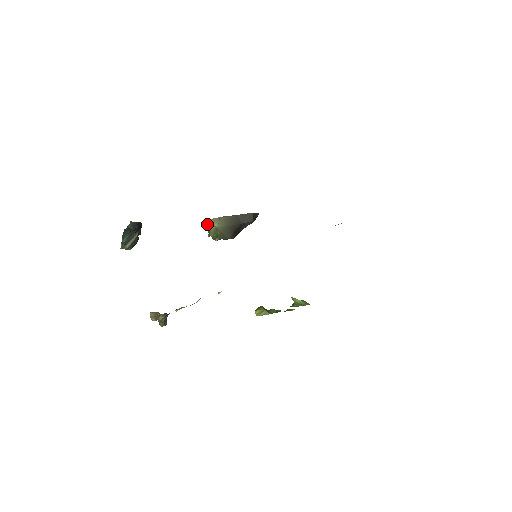
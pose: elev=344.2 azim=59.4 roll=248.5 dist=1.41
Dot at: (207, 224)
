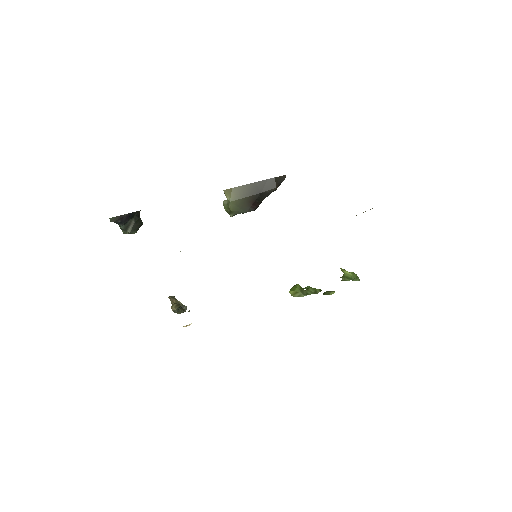
Dot at: occluded
